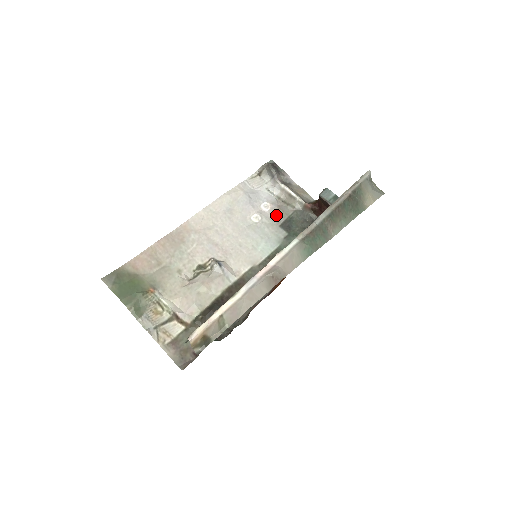
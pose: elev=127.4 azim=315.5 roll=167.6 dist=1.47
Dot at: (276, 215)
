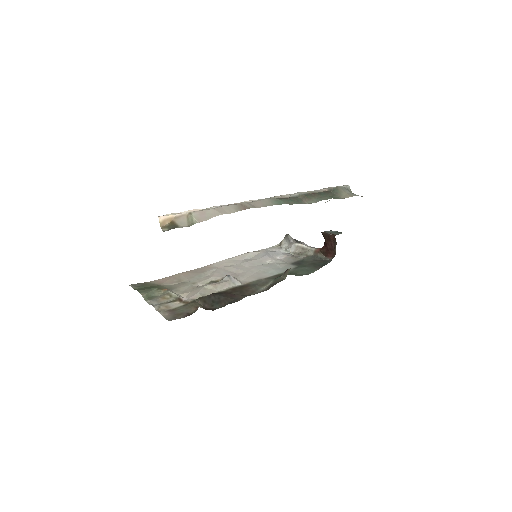
Dot at: (289, 260)
